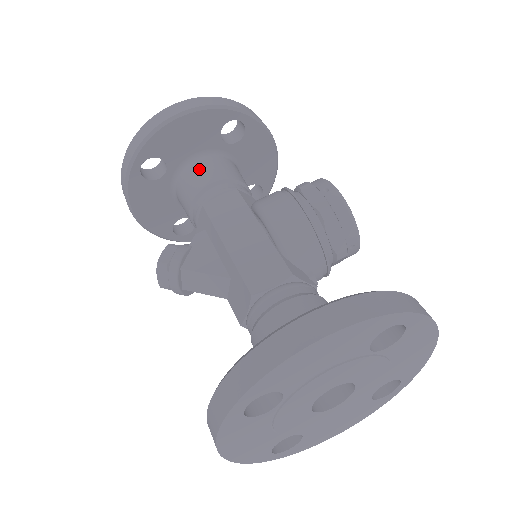
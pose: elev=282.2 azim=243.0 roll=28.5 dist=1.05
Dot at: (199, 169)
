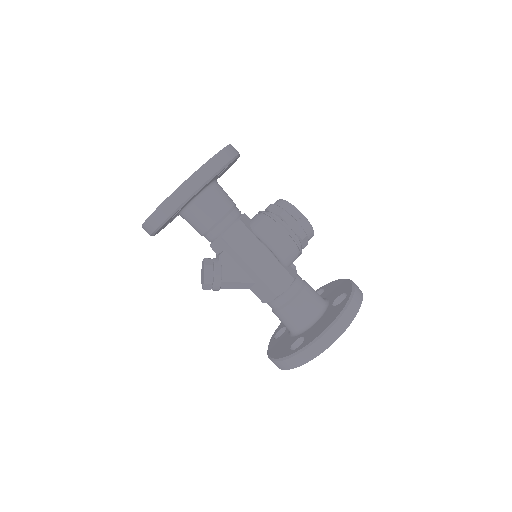
Dot at: (207, 206)
